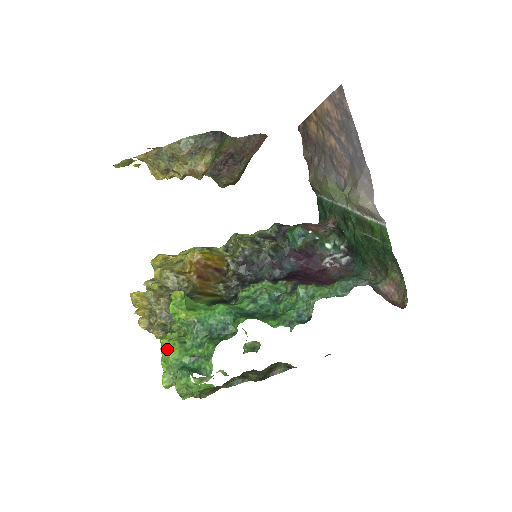
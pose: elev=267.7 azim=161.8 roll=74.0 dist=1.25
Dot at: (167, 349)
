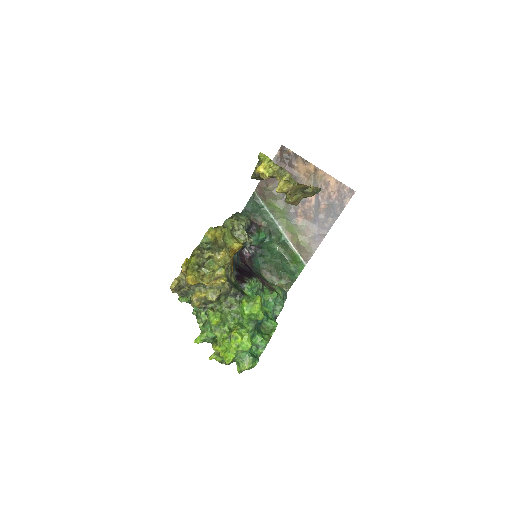
Dot at: (248, 341)
